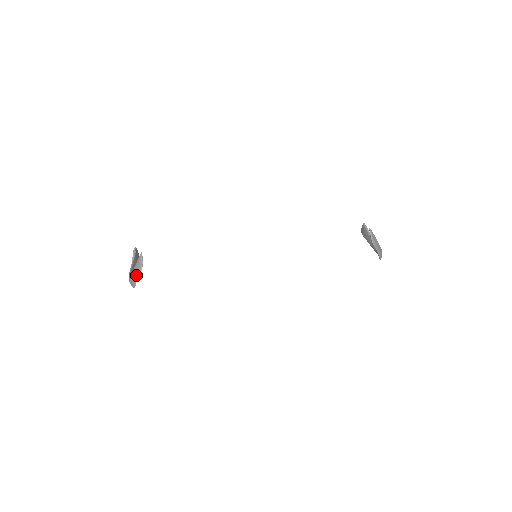
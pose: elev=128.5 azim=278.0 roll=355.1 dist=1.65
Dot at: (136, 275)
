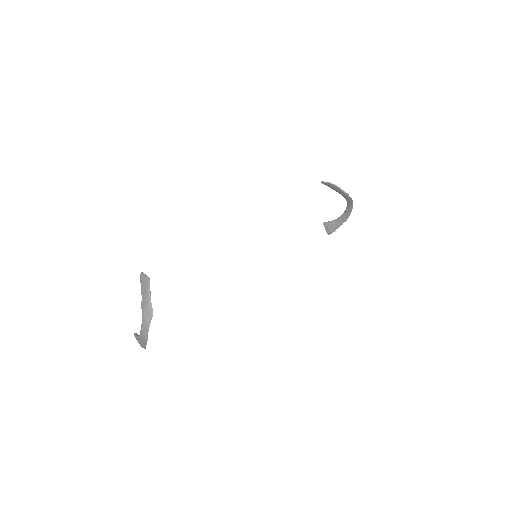
Dot at: (147, 292)
